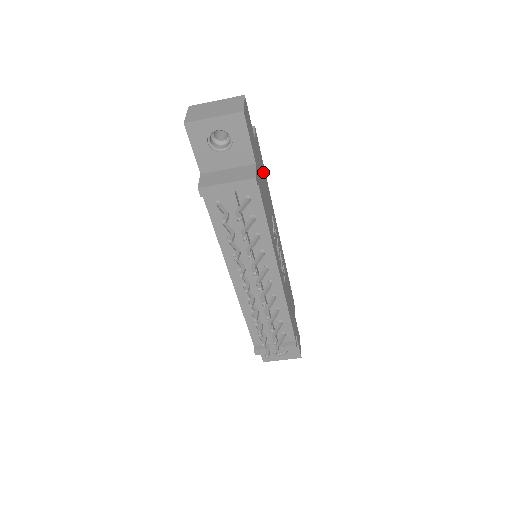
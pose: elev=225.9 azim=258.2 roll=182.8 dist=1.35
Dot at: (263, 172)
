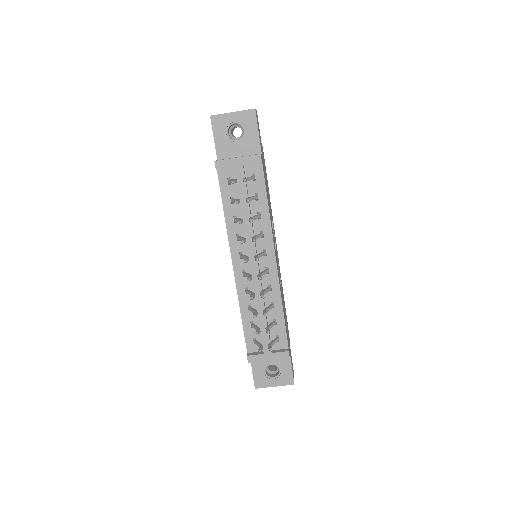
Dot at: occluded
